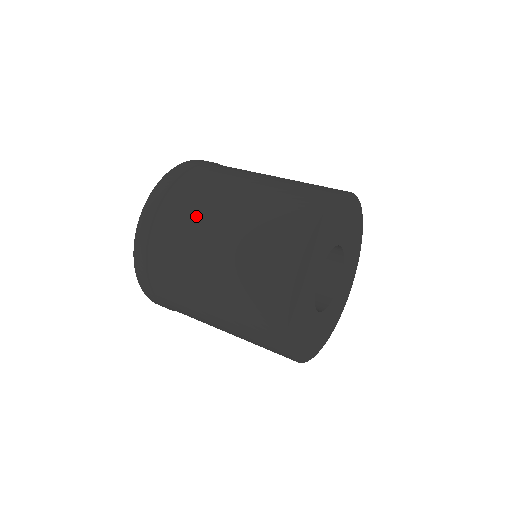
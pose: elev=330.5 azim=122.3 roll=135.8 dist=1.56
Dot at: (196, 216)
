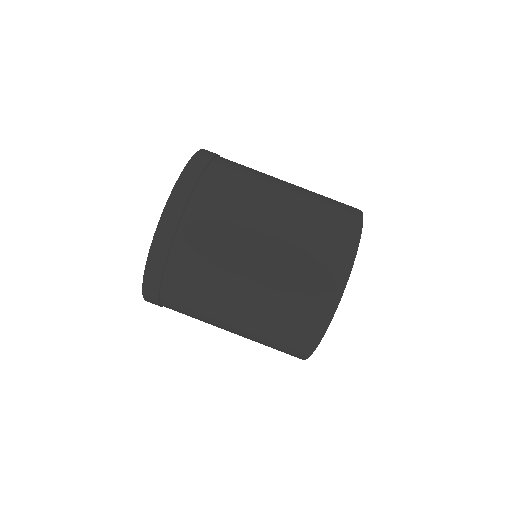
Dot at: (229, 236)
